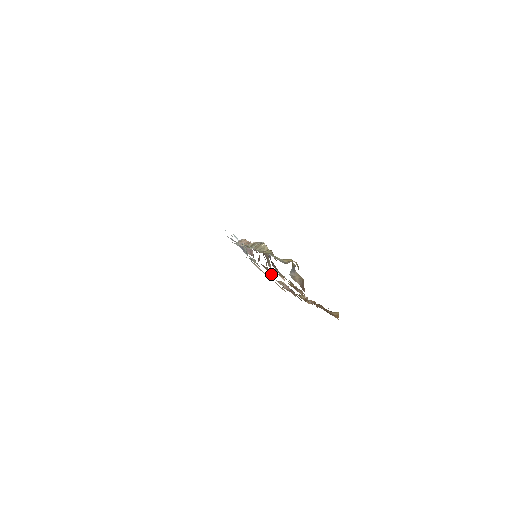
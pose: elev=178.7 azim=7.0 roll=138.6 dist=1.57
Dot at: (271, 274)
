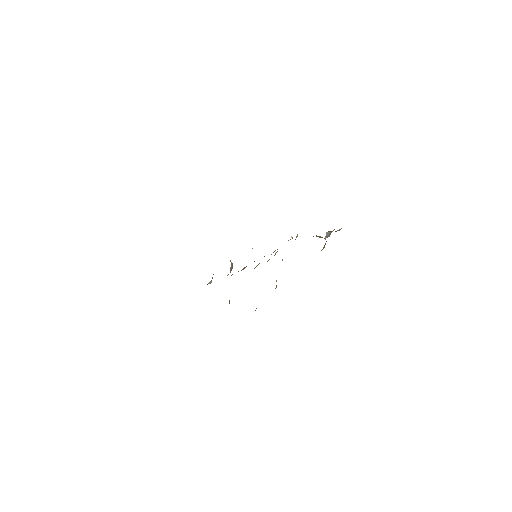
Dot at: occluded
